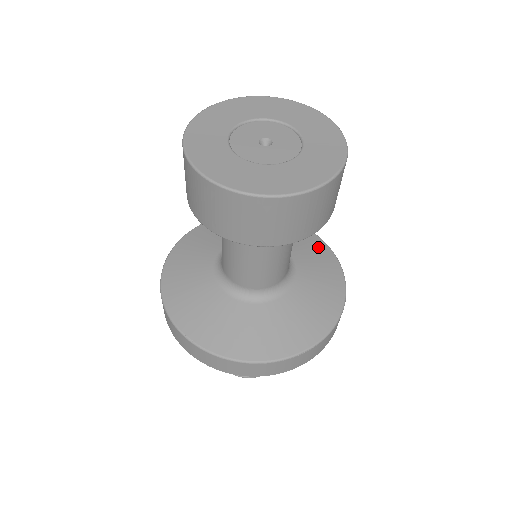
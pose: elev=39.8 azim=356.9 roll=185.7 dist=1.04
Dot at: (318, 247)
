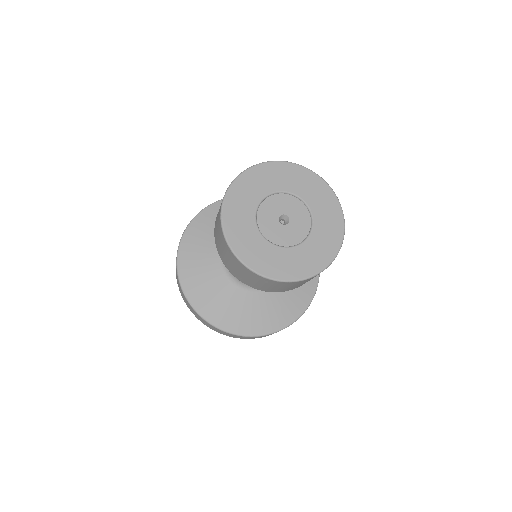
Dot at: occluded
